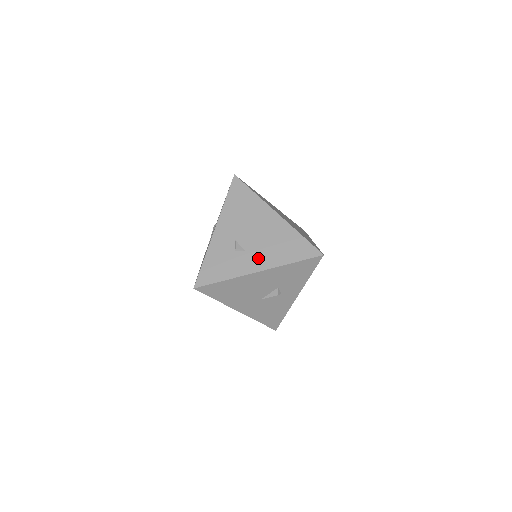
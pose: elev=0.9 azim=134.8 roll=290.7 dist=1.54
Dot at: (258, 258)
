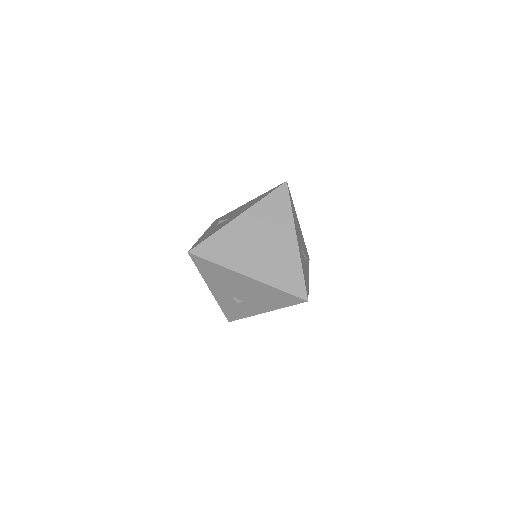
Dot at: (258, 306)
